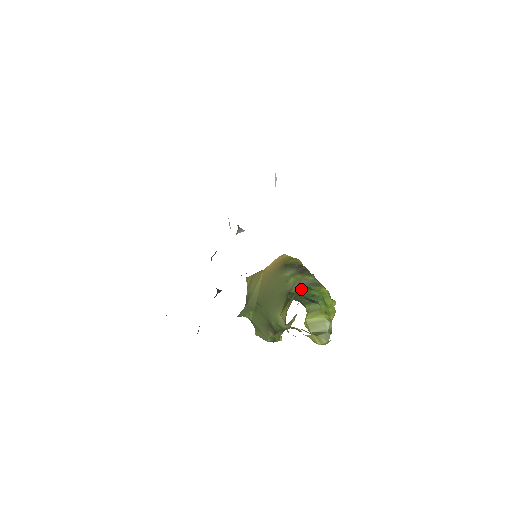
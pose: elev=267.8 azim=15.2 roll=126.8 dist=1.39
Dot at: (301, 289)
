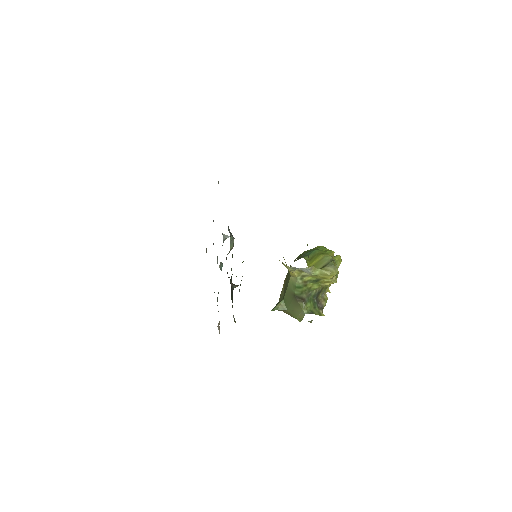
Dot at: (299, 255)
